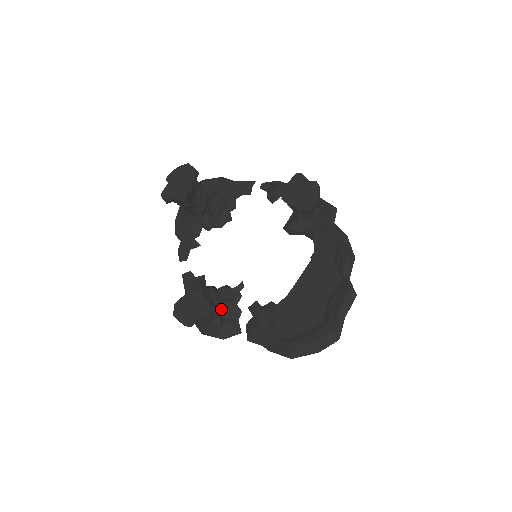
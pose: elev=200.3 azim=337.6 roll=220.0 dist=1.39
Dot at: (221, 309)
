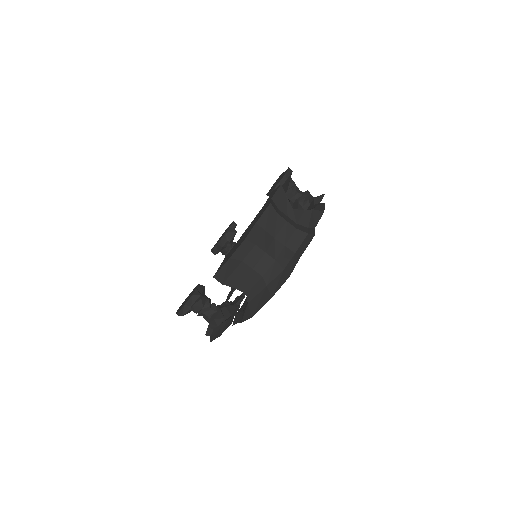
Dot at: (223, 310)
